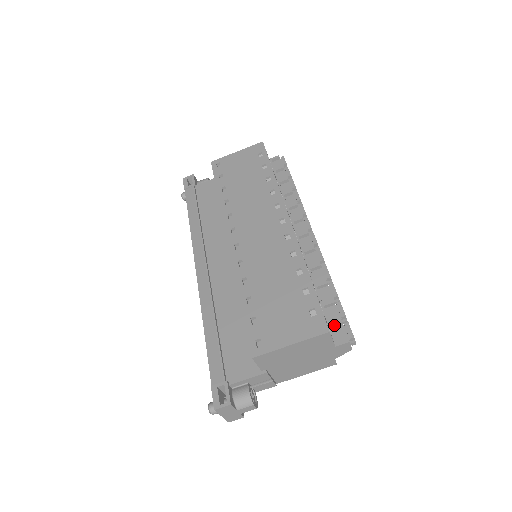
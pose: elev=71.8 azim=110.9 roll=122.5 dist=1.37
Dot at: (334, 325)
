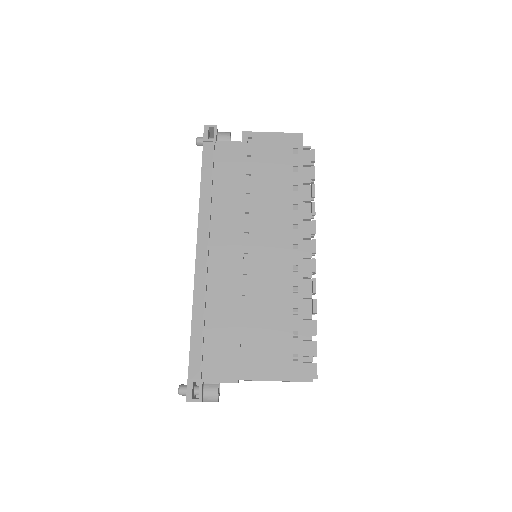
Dot at: (305, 362)
